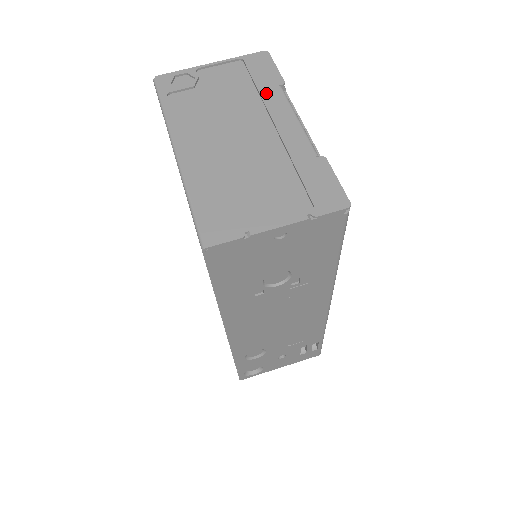
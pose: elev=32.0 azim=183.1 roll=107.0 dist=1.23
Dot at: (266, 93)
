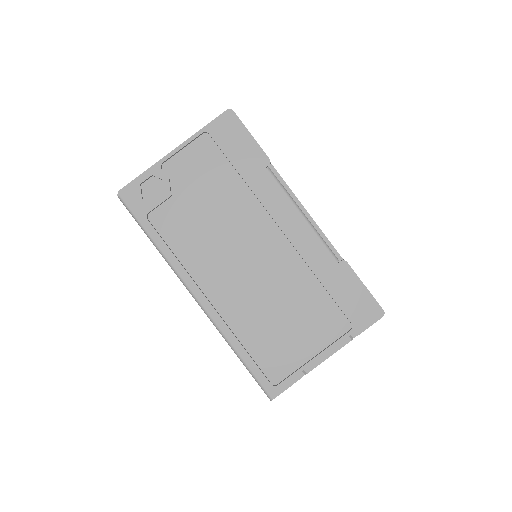
Dot at: (256, 184)
